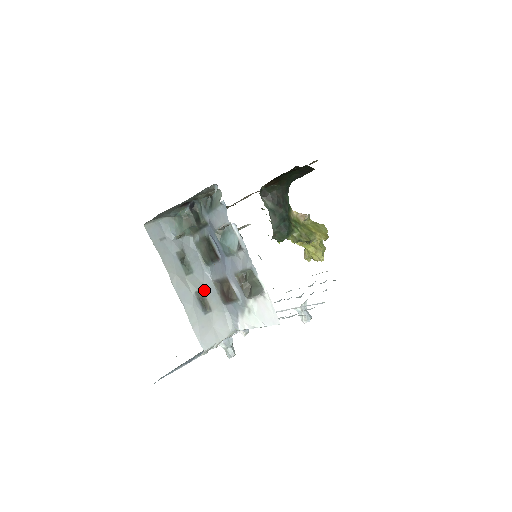
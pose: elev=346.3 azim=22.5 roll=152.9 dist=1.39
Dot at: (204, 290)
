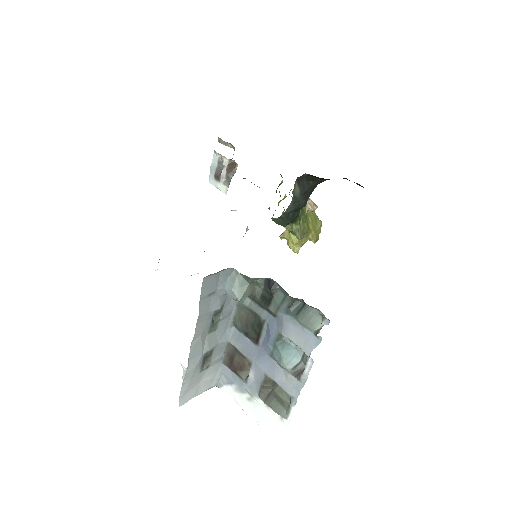
Dot at: (215, 349)
